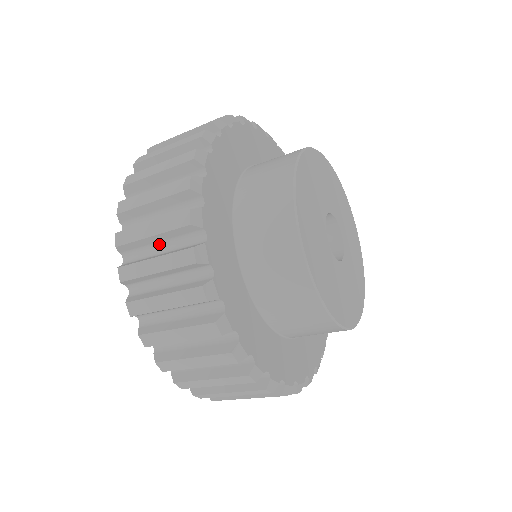
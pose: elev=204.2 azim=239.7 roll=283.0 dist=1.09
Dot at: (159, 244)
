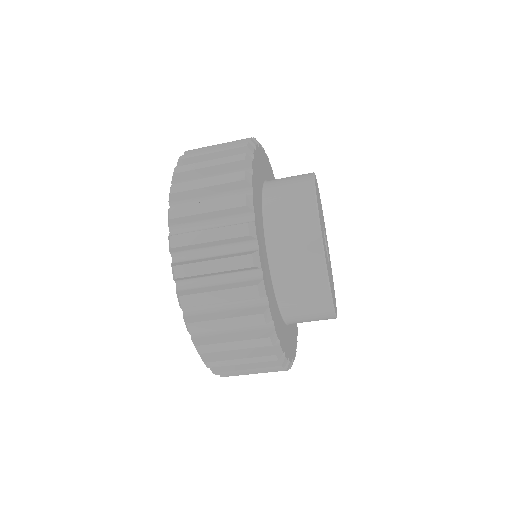
Dot at: occluded
